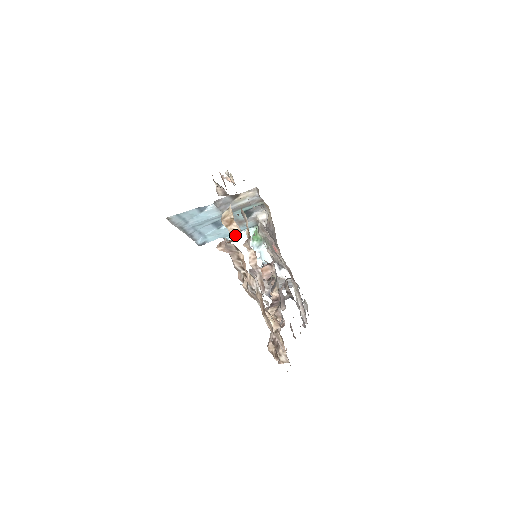
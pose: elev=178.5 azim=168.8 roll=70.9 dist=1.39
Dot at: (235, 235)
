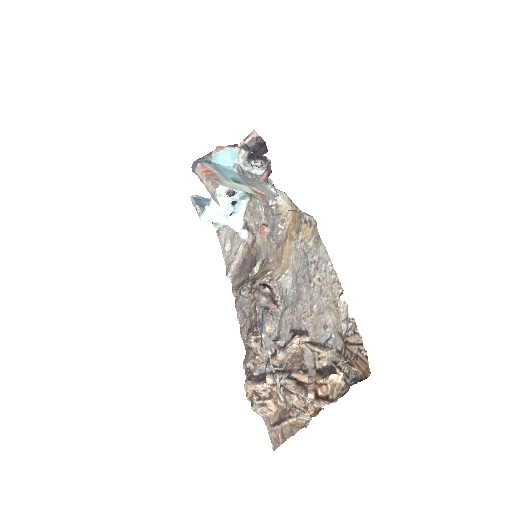
Dot at: (322, 385)
